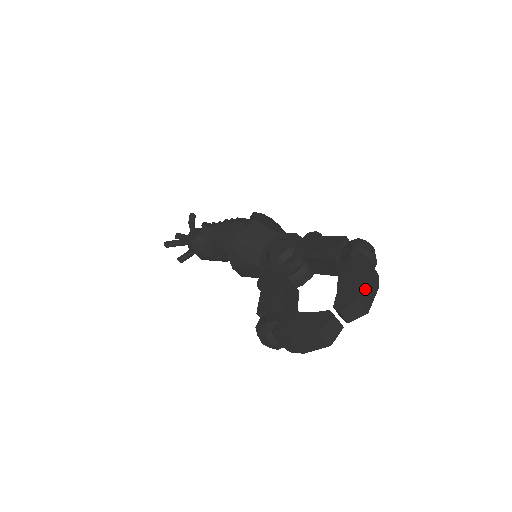
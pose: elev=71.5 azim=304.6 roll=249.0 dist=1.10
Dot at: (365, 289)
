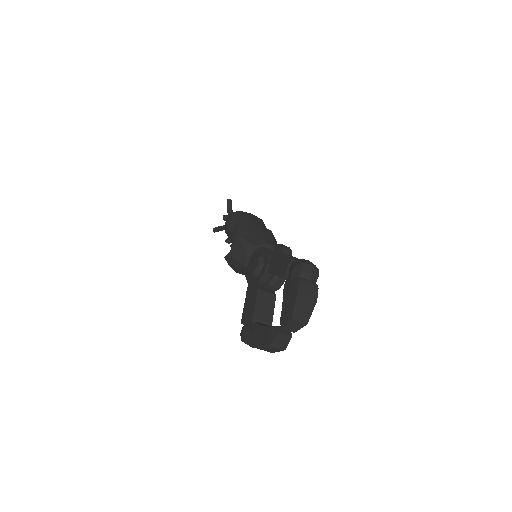
Dot at: (299, 309)
